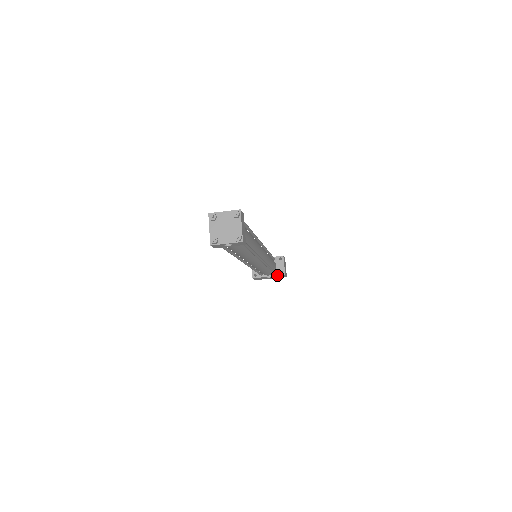
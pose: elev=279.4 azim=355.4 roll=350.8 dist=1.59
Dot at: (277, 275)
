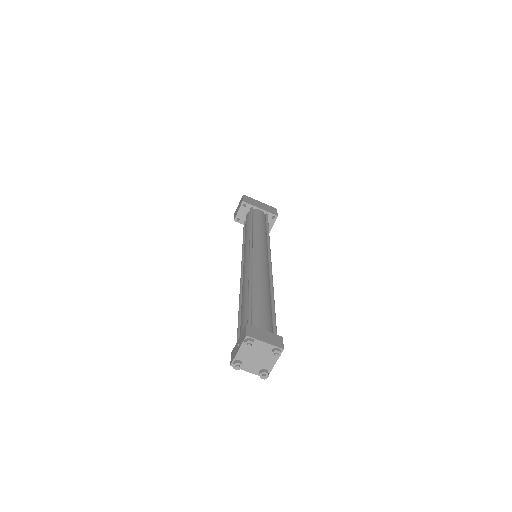
Dot at: occluded
